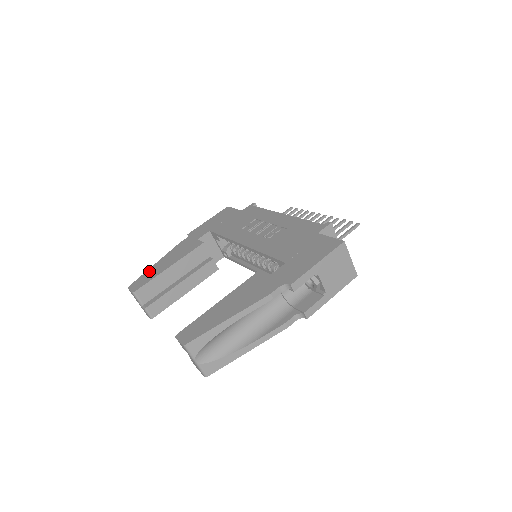
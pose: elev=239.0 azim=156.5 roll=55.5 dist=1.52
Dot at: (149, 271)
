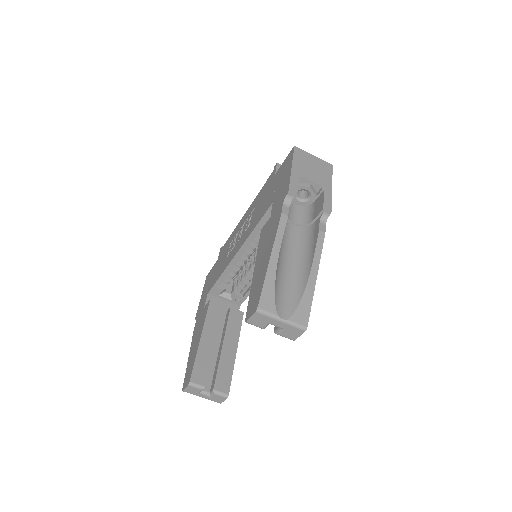
Dot at: (188, 363)
